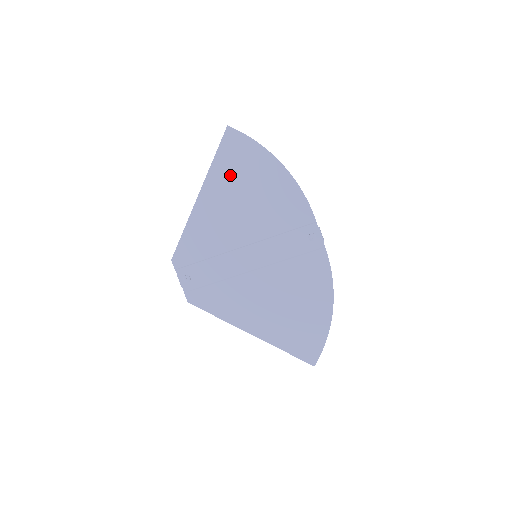
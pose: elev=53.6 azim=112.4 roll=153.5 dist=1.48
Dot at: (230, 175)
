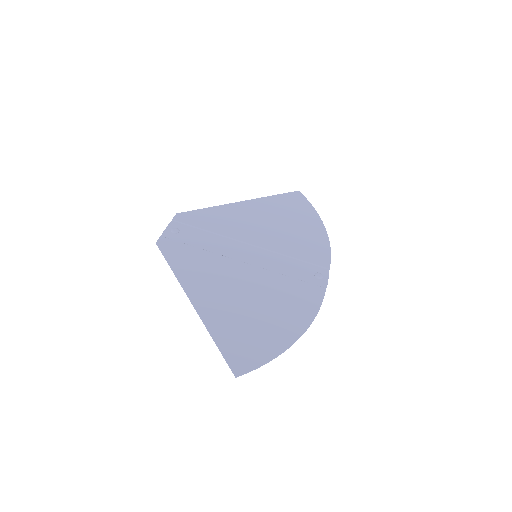
Dot at: (279, 208)
